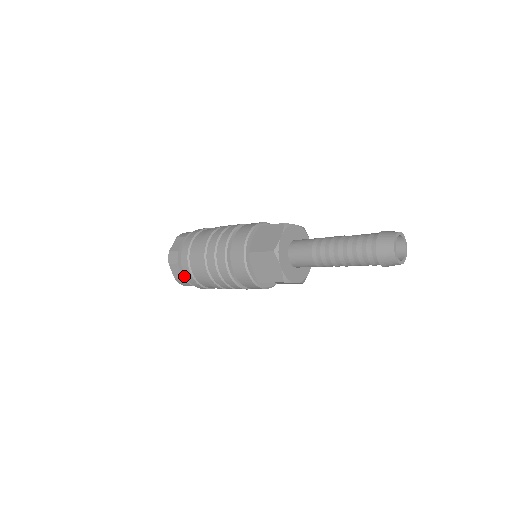
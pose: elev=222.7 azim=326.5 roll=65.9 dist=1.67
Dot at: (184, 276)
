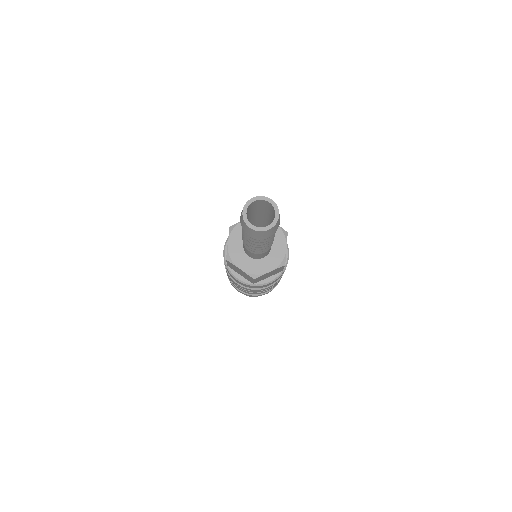
Dot at: occluded
